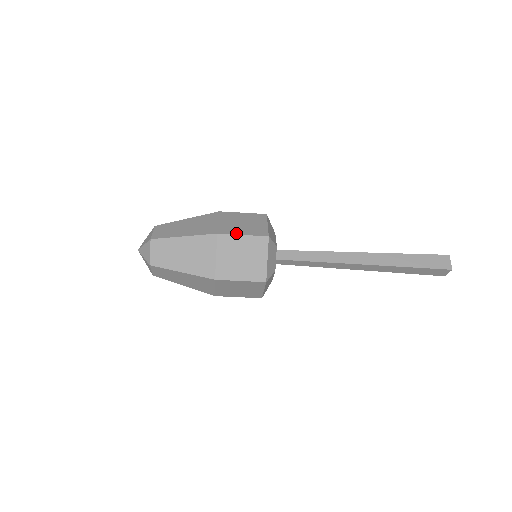
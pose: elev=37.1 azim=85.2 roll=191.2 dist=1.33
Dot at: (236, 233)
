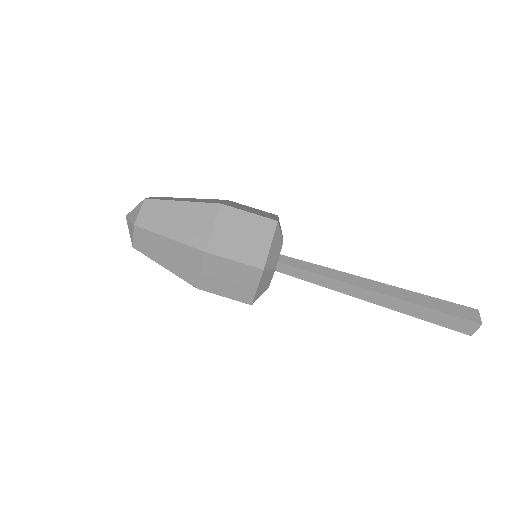
Dot at: (242, 209)
